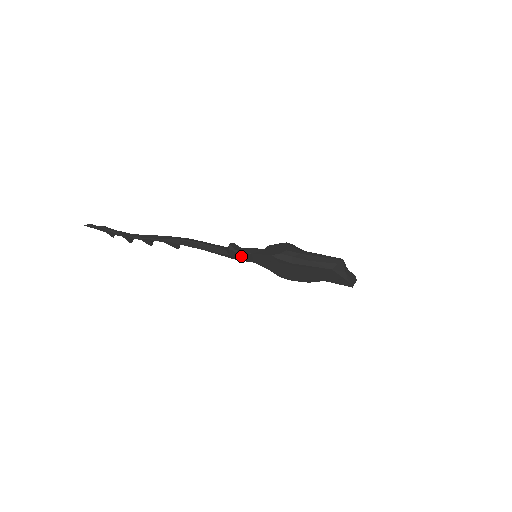
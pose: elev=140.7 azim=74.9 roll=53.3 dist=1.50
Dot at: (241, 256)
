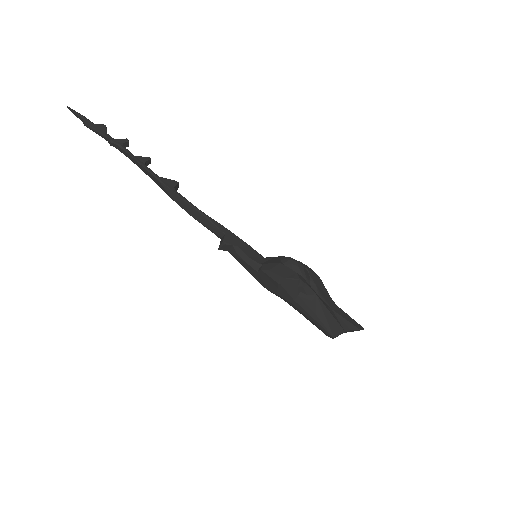
Dot at: occluded
